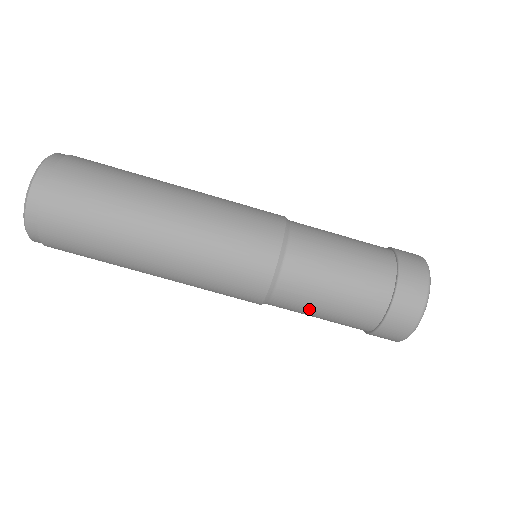
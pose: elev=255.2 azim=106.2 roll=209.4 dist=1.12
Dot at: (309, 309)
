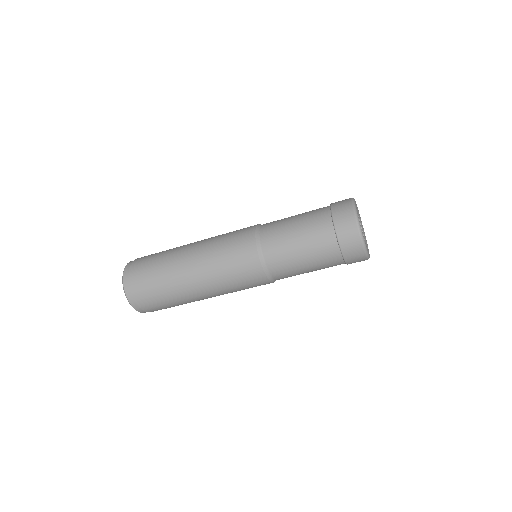
Dot at: occluded
